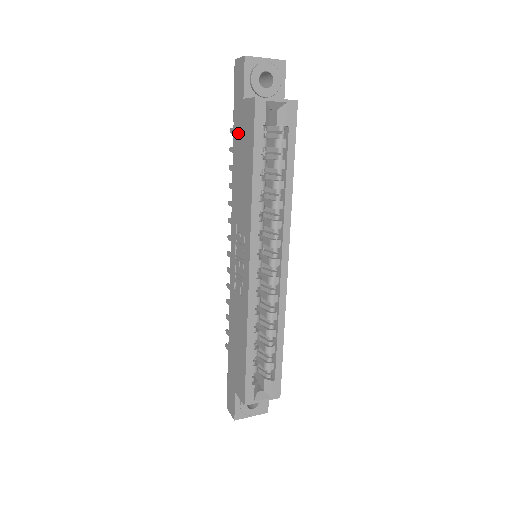
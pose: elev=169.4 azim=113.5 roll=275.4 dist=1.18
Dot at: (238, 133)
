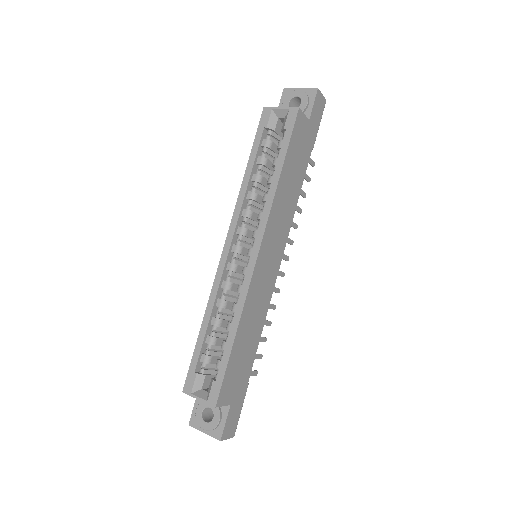
Dot at: occluded
